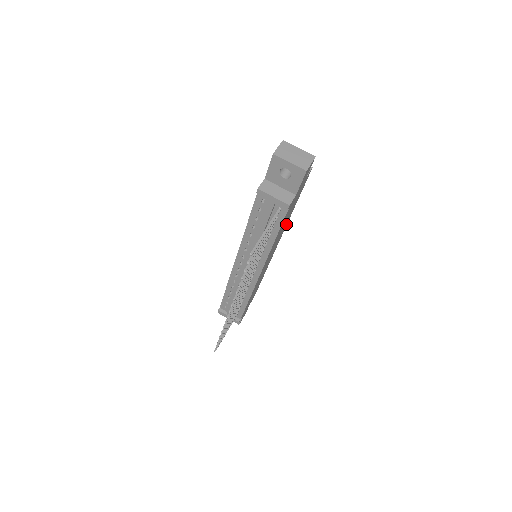
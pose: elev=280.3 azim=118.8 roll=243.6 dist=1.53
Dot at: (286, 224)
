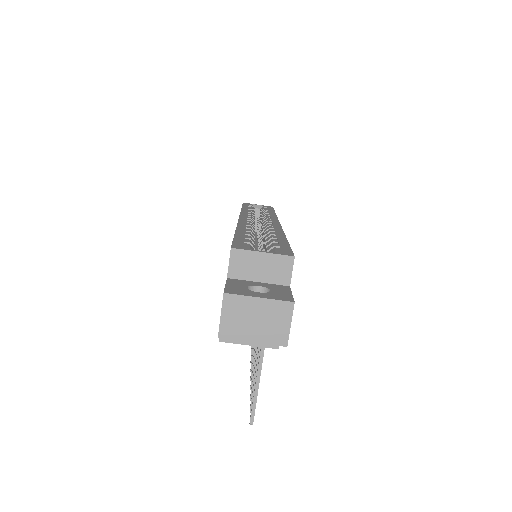
Dot at: occluded
